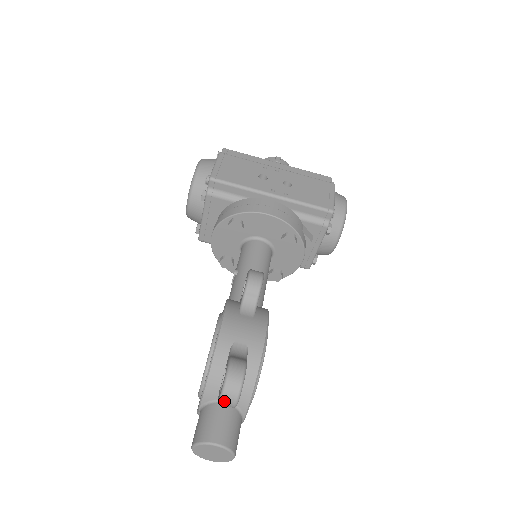
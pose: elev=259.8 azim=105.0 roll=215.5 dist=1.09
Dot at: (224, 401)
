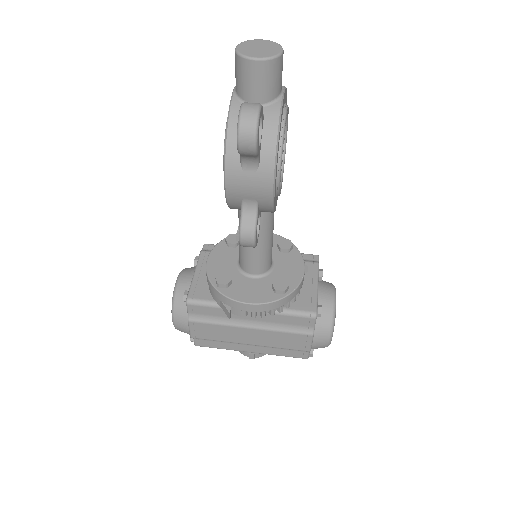
Dot at: occluded
